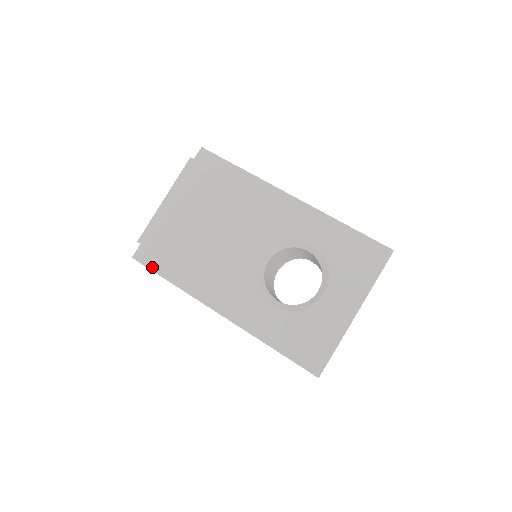
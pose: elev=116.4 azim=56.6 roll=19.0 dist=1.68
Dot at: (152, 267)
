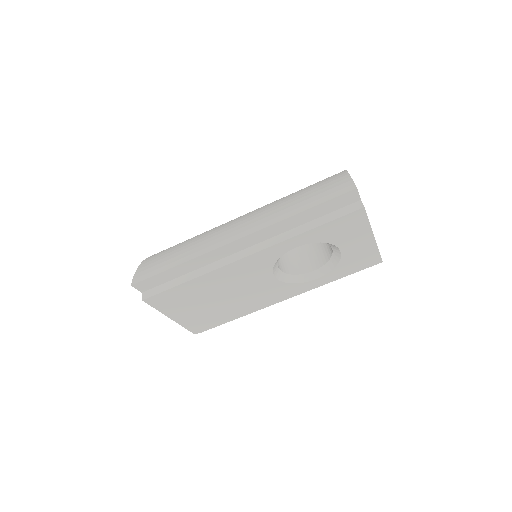
Dot at: (219, 325)
